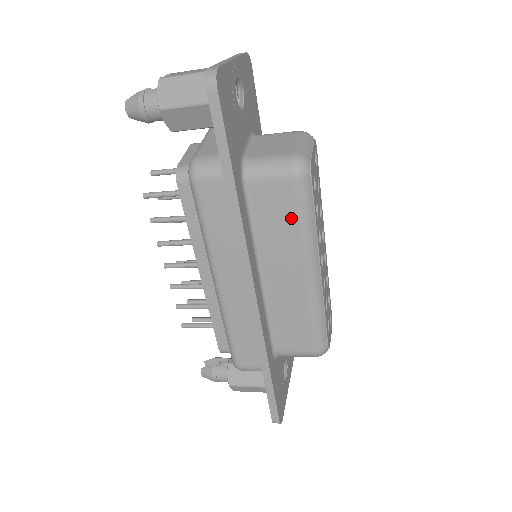
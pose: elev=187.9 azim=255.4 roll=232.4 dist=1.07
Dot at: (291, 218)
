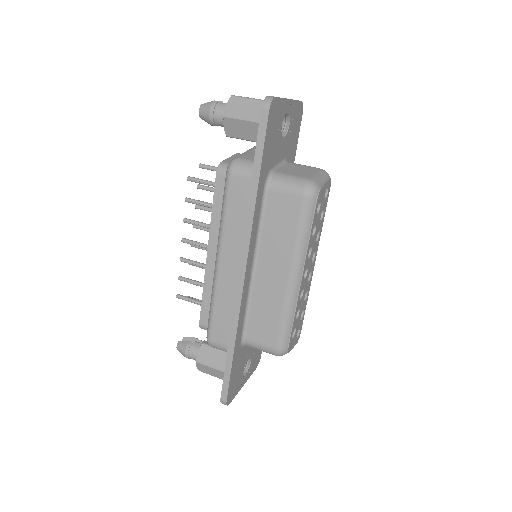
Dot at: (292, 227)
